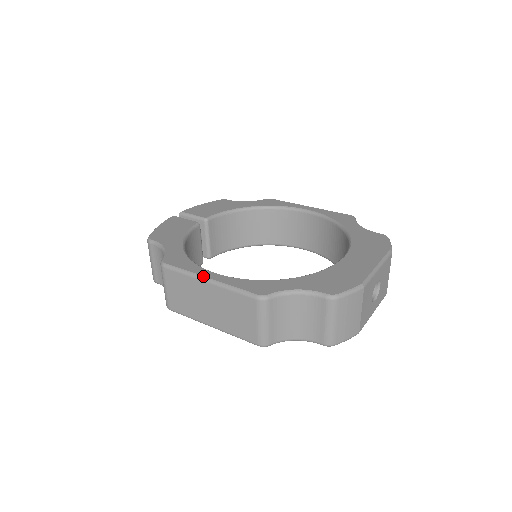
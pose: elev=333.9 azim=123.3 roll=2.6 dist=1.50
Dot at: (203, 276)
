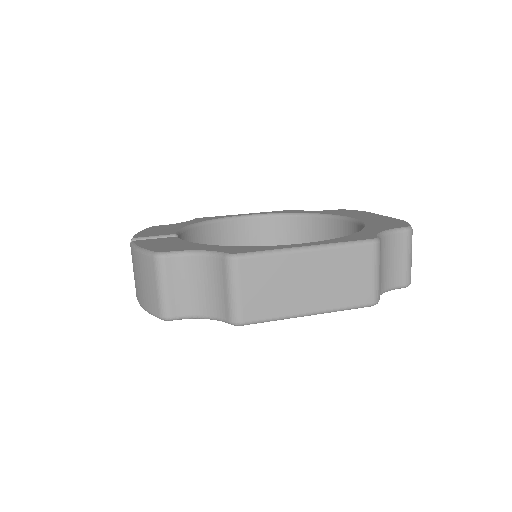
Dot at: (300, 246)
